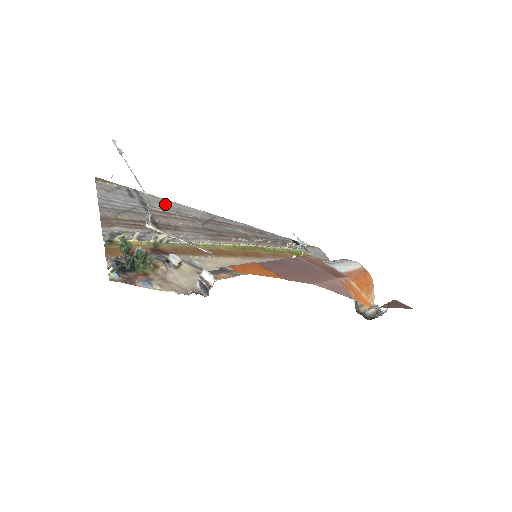
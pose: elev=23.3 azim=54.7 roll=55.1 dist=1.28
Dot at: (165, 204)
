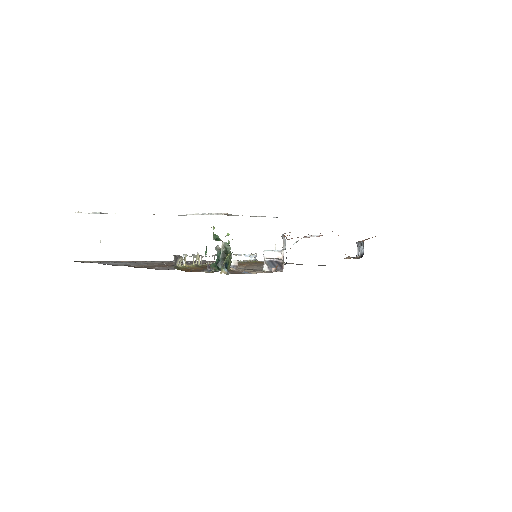
Dot at: occluded
